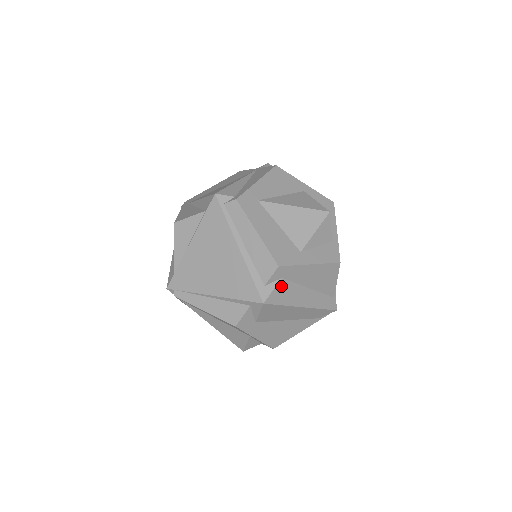
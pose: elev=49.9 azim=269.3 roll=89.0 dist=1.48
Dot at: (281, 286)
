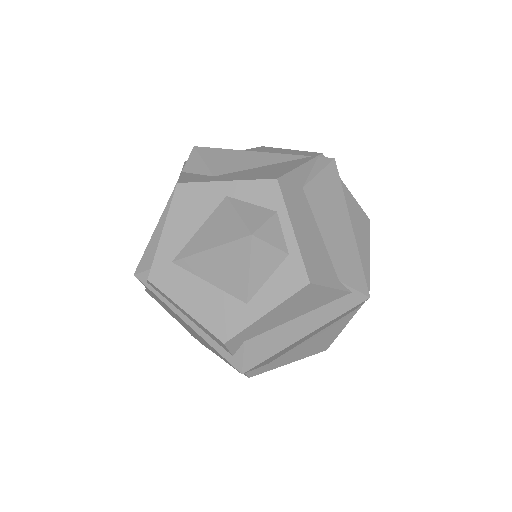
Dot at: (251, 347)
